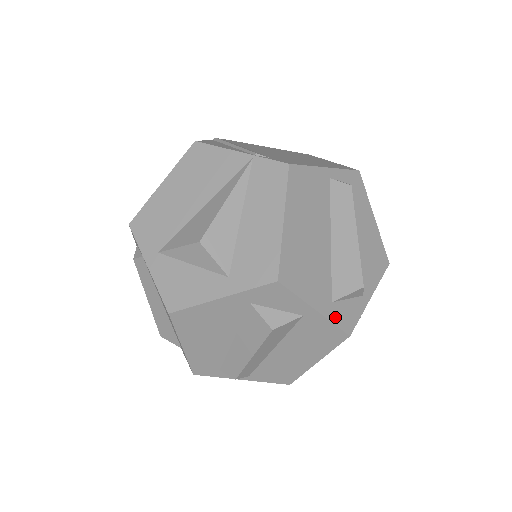
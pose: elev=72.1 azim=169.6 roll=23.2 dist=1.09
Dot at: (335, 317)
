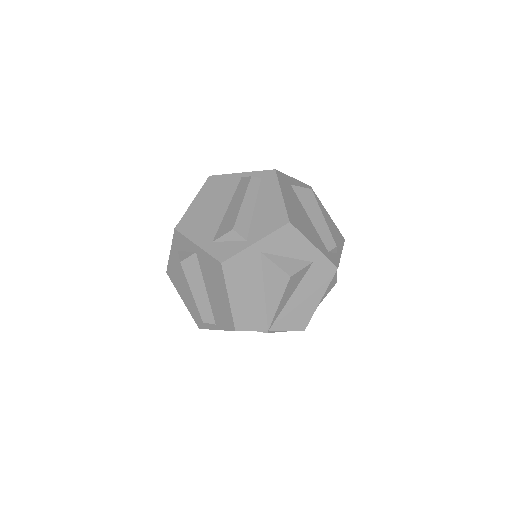
Dot at: (212, 250)
